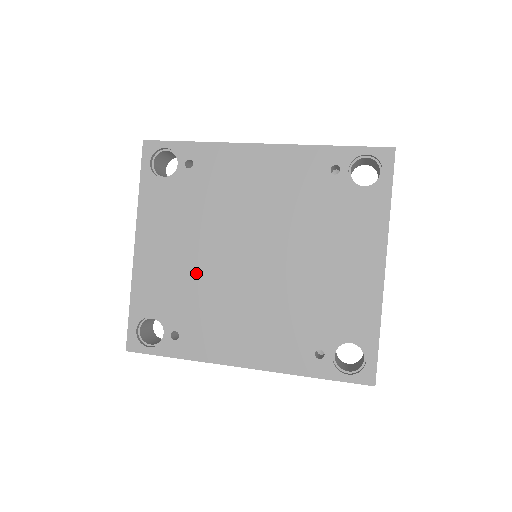
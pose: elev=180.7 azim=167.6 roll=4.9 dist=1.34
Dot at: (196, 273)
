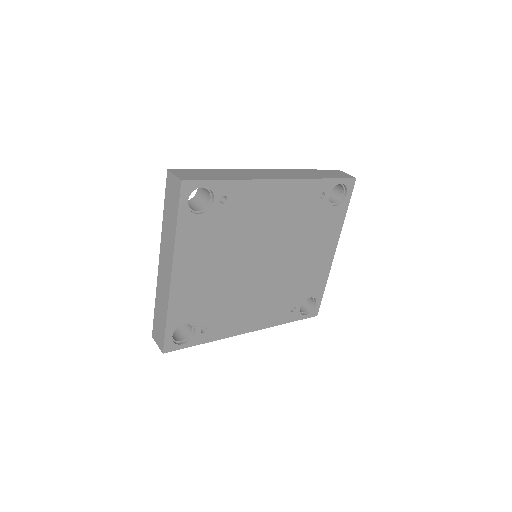
Dot at: (223, 284)
